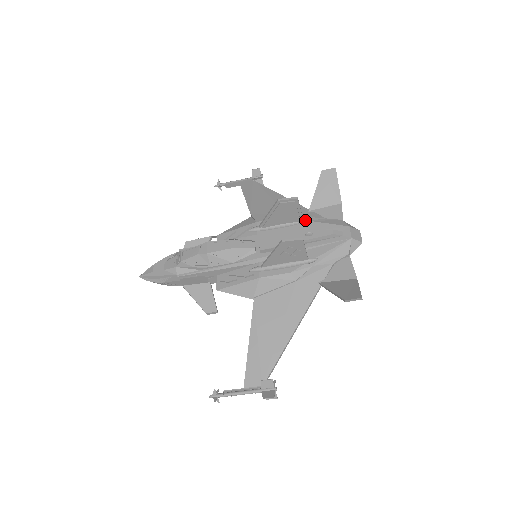
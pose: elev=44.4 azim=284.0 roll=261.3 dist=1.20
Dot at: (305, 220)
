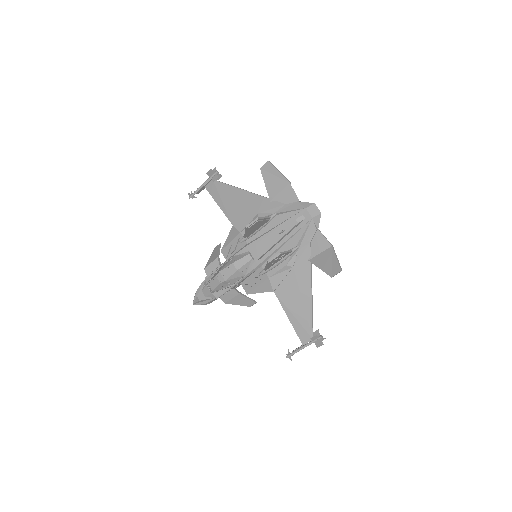
Dot at: (272, 217)
